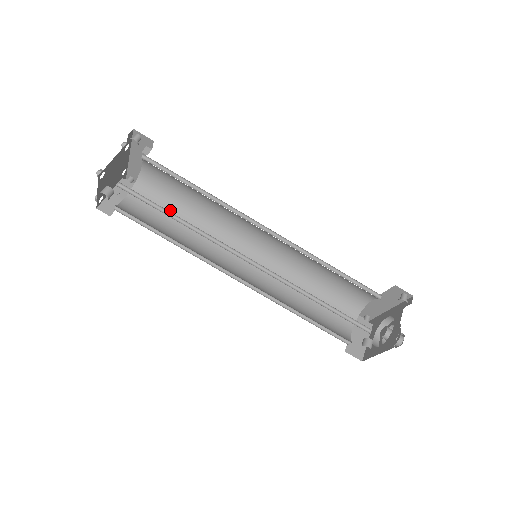
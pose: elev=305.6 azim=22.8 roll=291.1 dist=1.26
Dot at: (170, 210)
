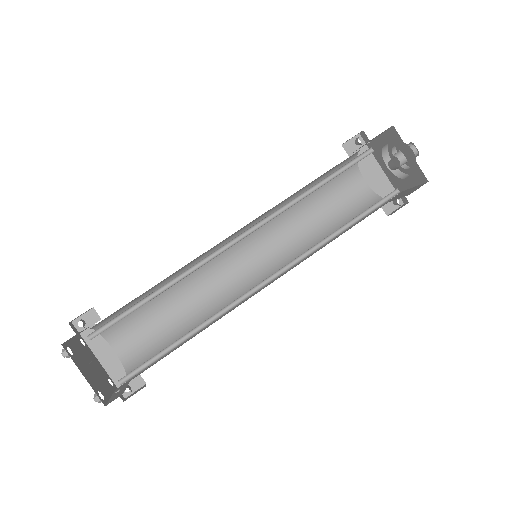
Dot at: occluded
